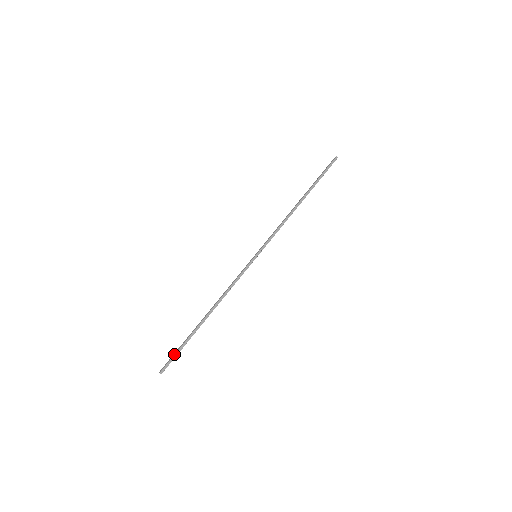
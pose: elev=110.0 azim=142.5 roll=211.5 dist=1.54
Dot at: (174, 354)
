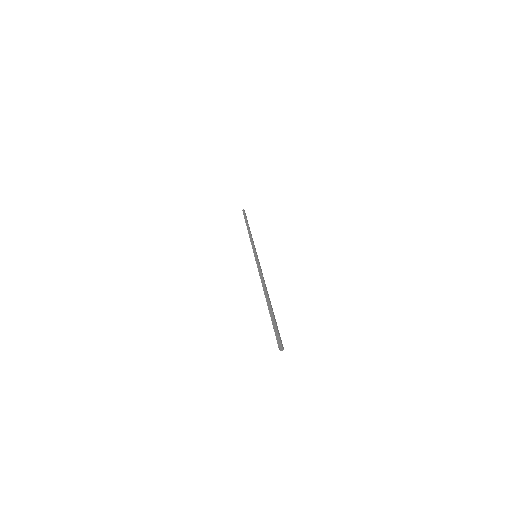
Dot at: occluded
